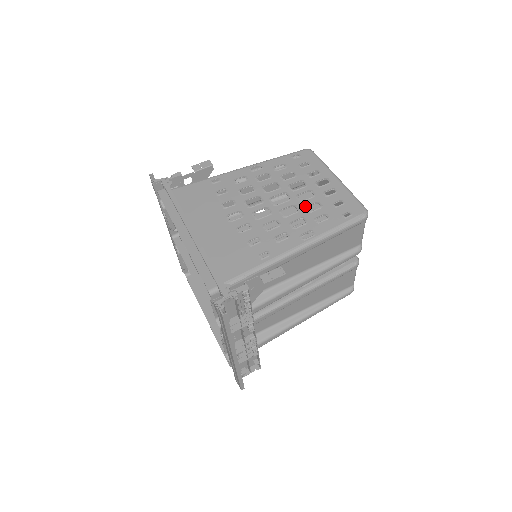
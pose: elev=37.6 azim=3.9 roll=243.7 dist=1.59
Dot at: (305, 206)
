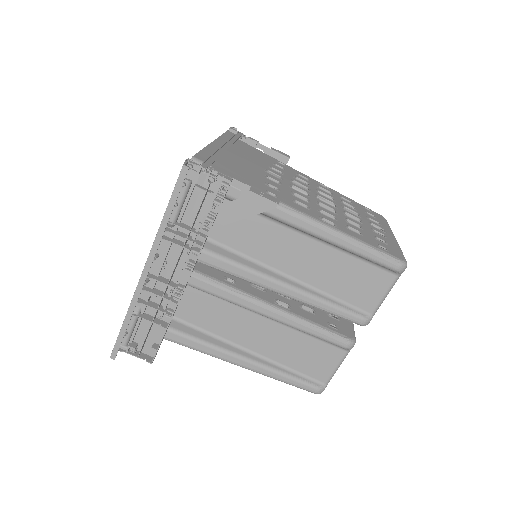
Dot at: (345, 217)
